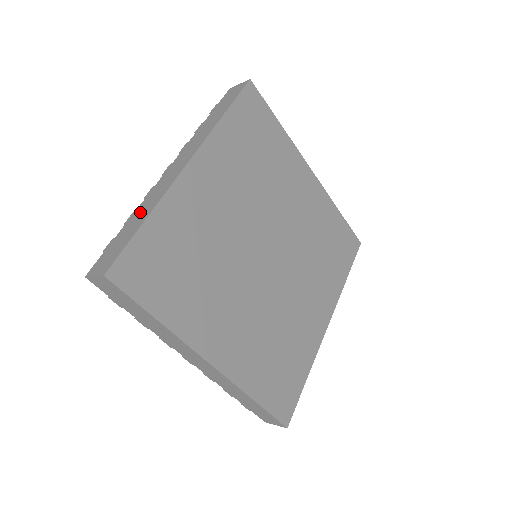
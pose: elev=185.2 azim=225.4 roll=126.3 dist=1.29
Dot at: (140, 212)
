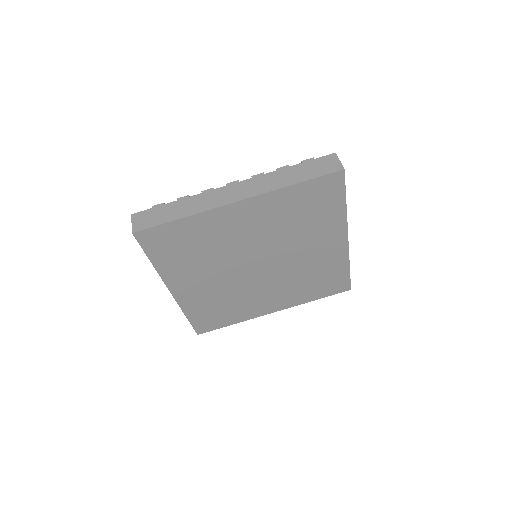
Dot at: occluded
